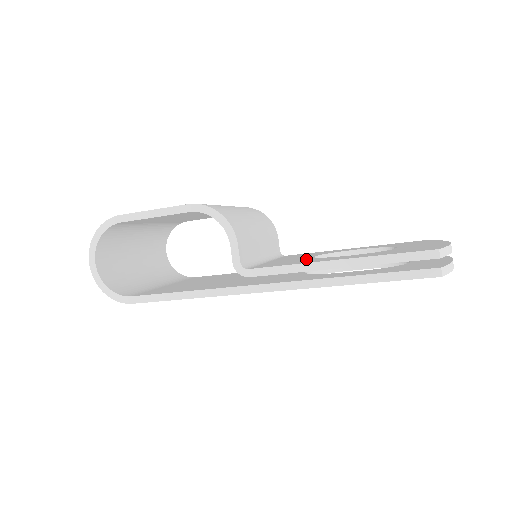
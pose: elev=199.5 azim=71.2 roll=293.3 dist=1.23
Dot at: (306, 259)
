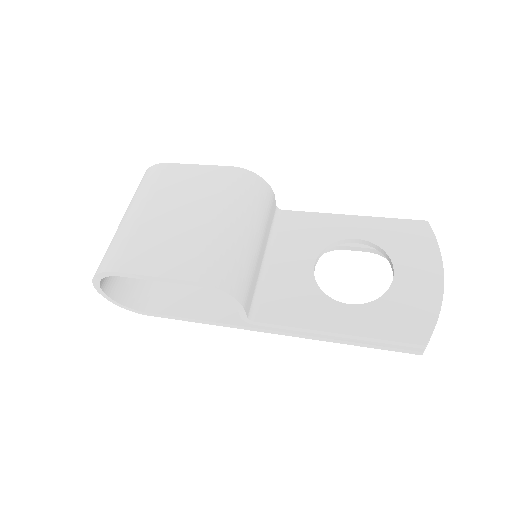
Dot at: (307, 290)
